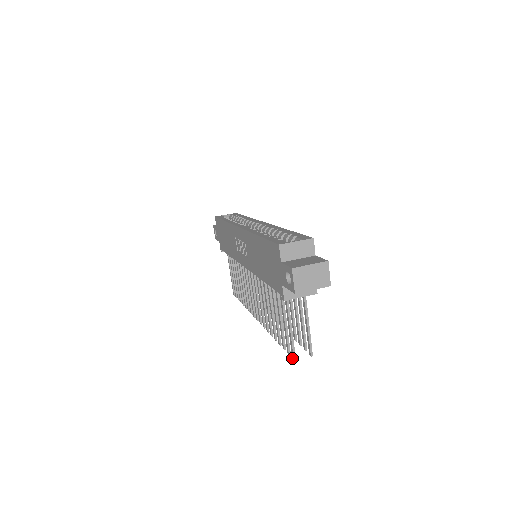
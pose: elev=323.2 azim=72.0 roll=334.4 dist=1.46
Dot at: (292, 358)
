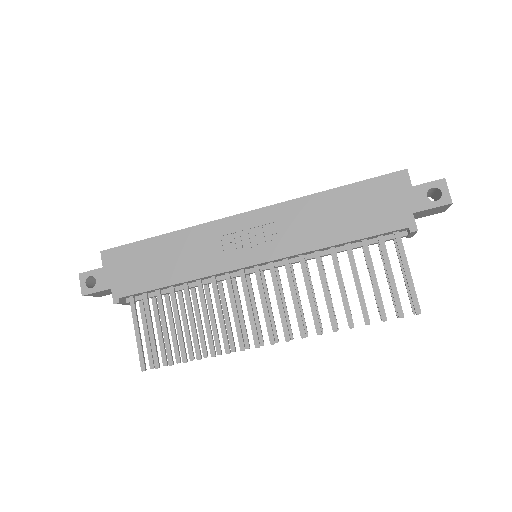
Dot at: (416, 312)
